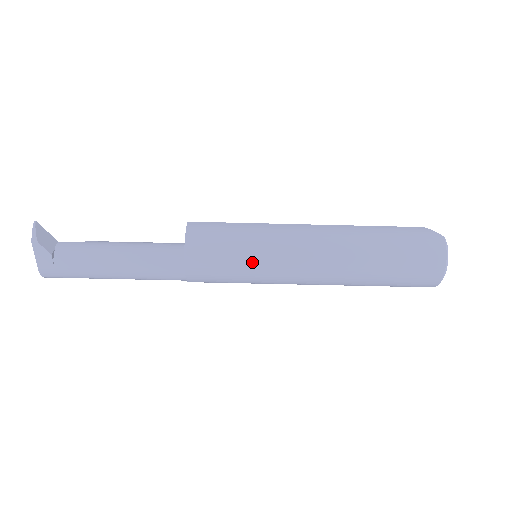
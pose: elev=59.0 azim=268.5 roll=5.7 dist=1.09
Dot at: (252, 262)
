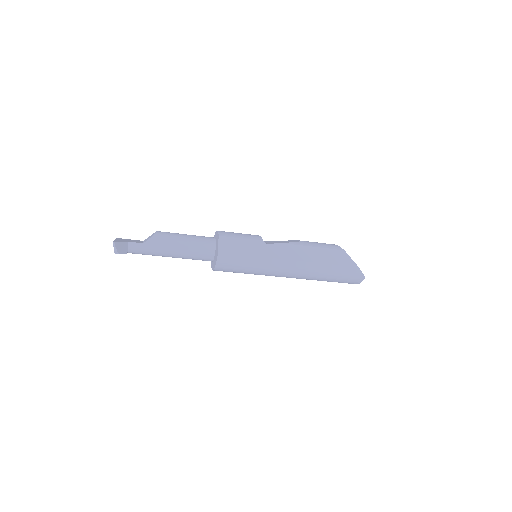
Dot at: occluded
